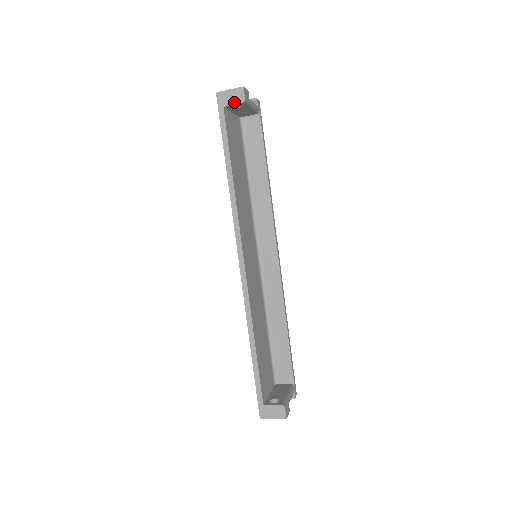
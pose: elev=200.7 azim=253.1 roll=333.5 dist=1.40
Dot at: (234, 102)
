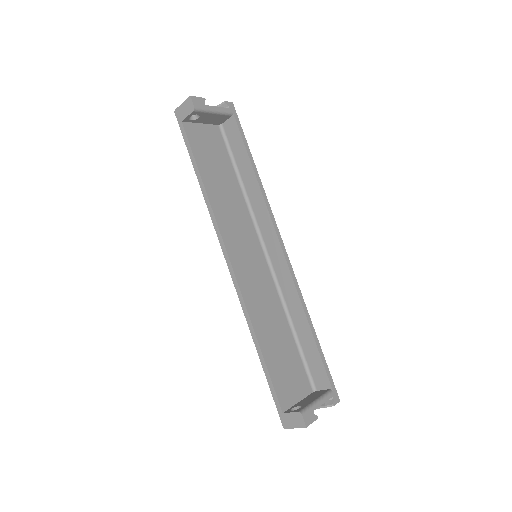
Dot at: (187, 113)
